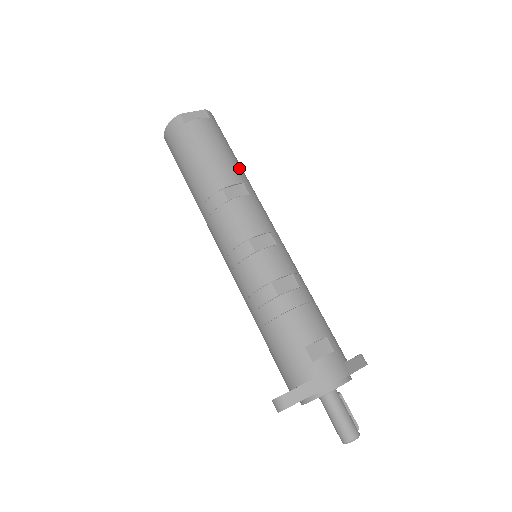
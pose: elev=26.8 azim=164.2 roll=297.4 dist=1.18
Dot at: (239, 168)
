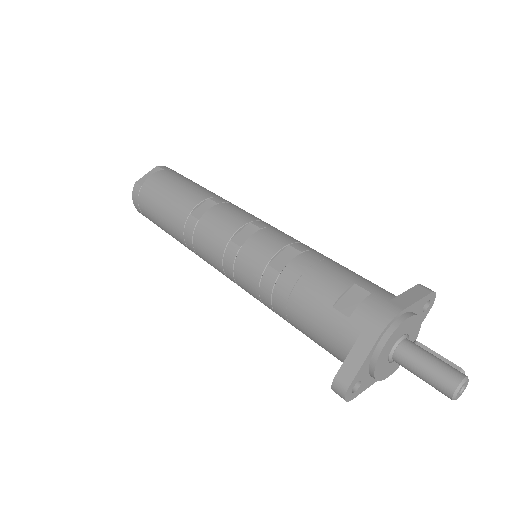
Dot at: (202, 190)
